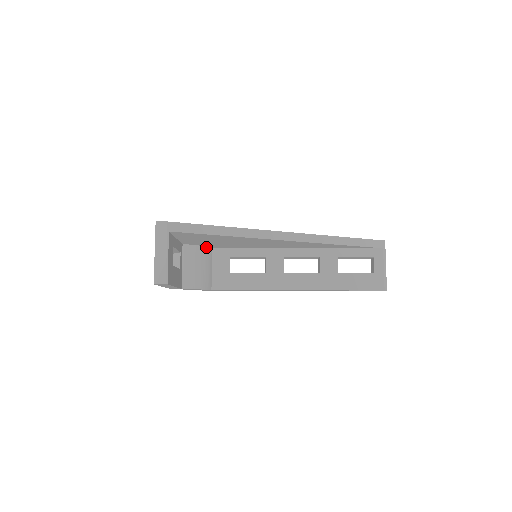
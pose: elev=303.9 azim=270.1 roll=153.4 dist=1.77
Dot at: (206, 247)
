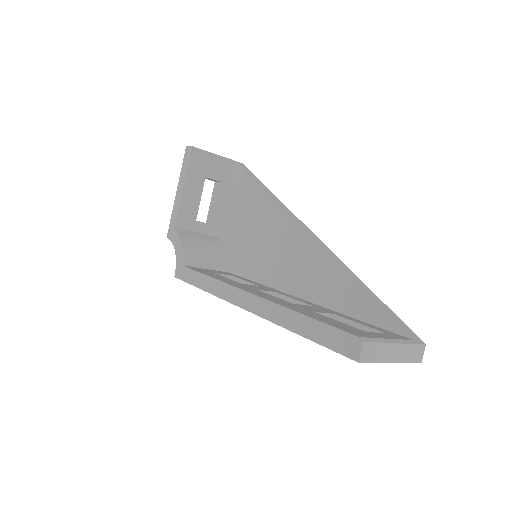
Dot at: (228, 260)
